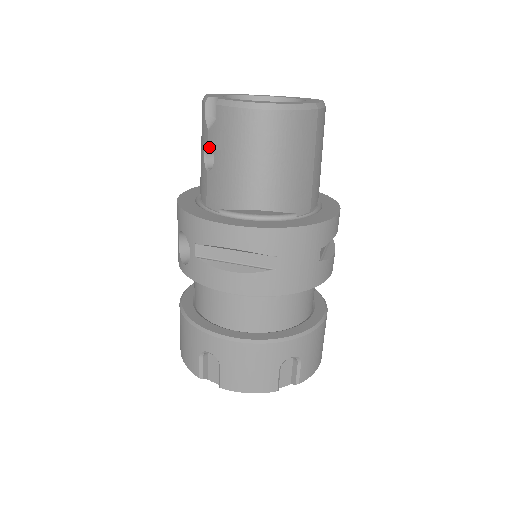
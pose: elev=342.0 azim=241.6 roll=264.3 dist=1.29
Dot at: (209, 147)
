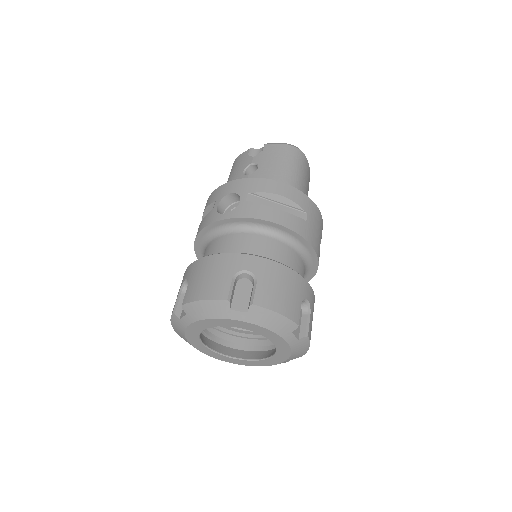
Dot at: (249, 167)
